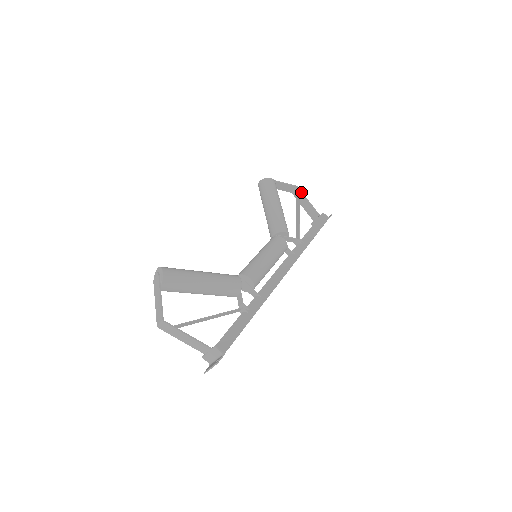
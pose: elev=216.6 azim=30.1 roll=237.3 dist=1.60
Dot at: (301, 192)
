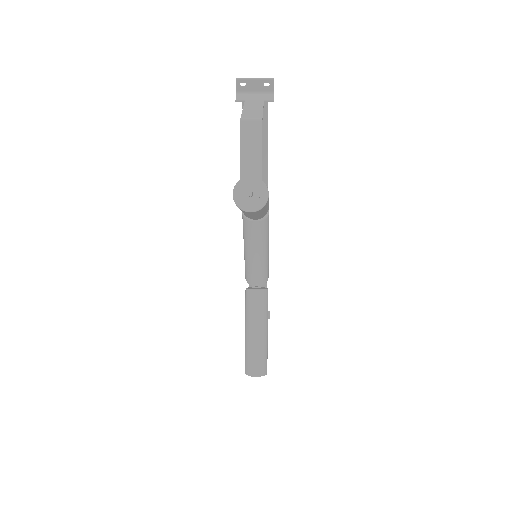
Dot at: occluded
